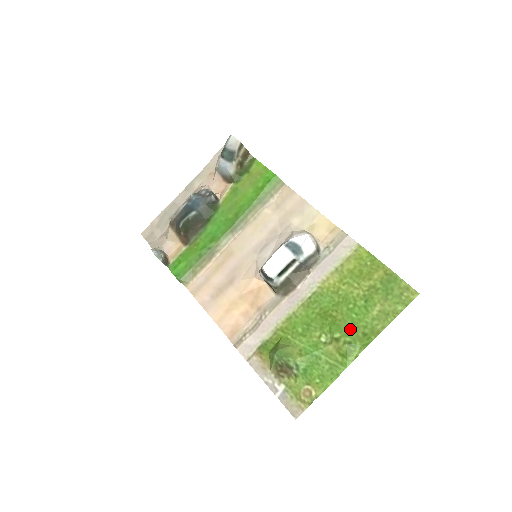
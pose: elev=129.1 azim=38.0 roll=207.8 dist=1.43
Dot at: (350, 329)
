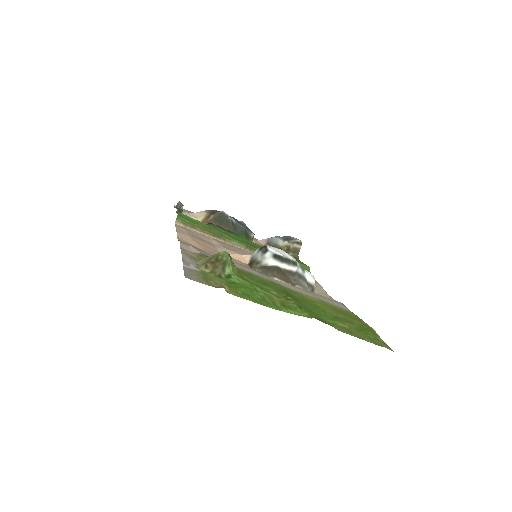
Dot at: (307, 308)
